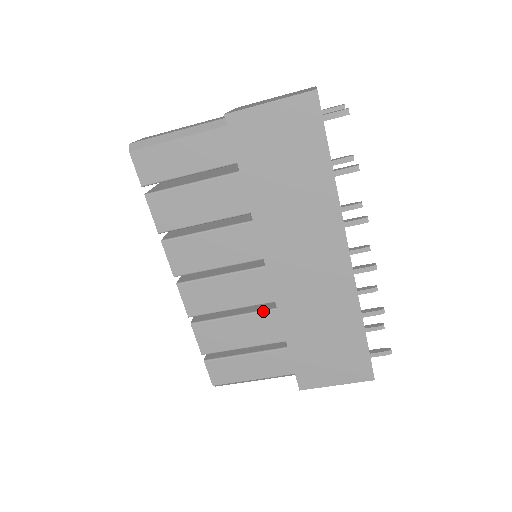
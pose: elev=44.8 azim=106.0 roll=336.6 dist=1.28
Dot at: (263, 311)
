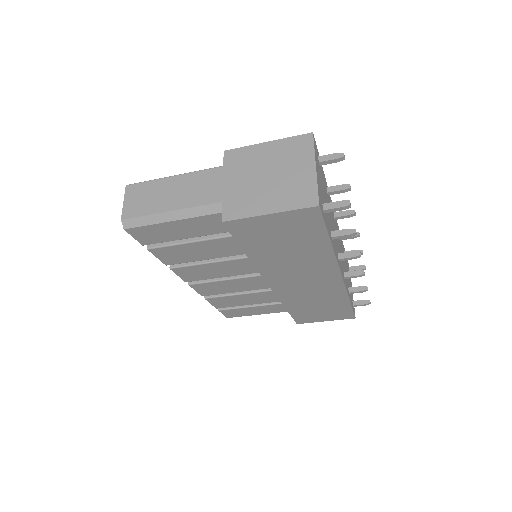
Dot at: (266, 291)
